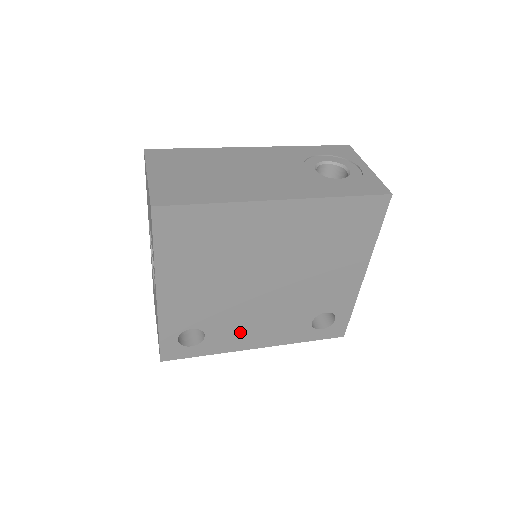
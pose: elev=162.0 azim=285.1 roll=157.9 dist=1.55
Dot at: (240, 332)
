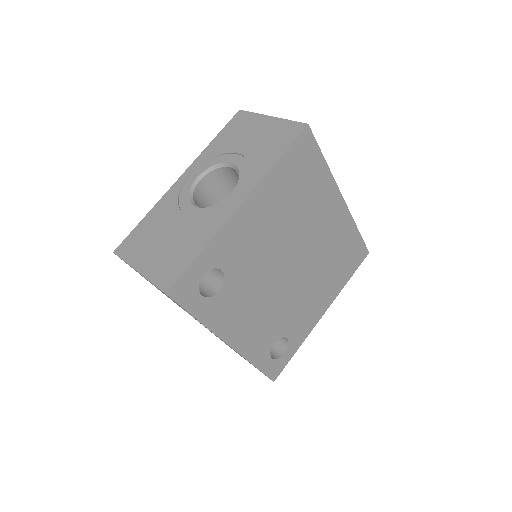
Dot at: (238, 310)
